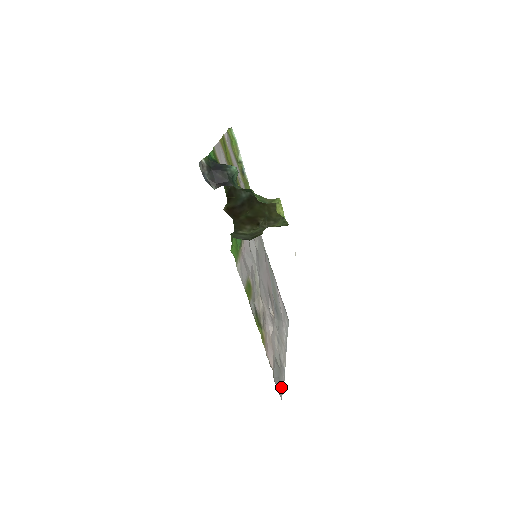
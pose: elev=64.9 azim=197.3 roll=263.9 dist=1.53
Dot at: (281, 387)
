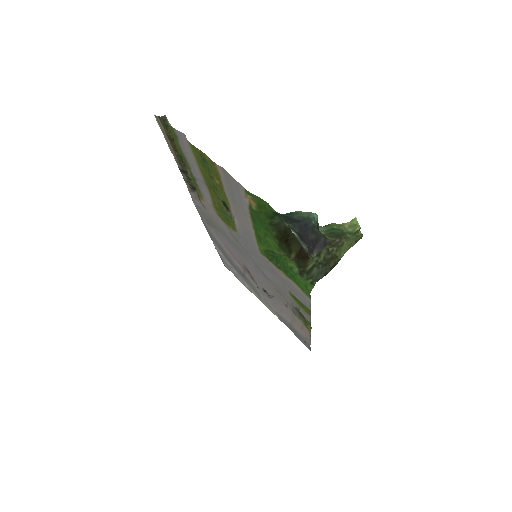
Dot at: (301, 341)
